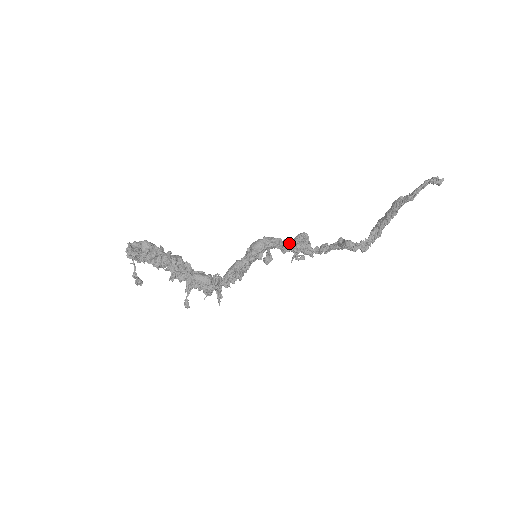
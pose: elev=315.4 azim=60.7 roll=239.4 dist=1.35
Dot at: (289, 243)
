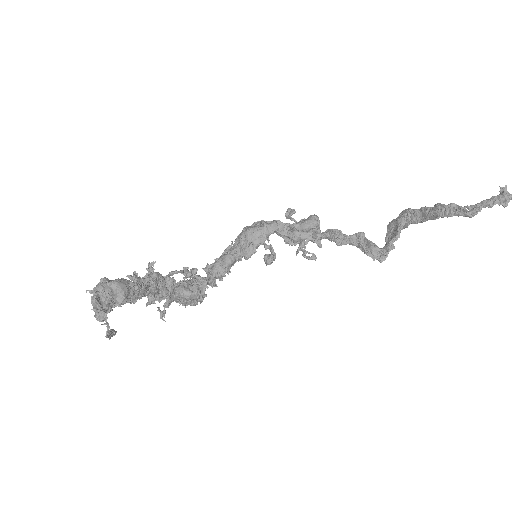
Dot at: (298, 237)
